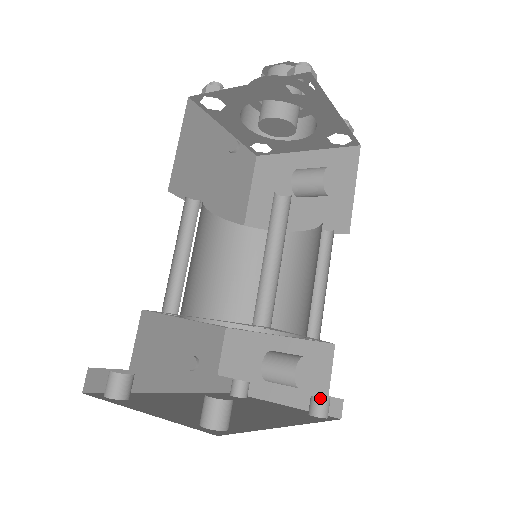
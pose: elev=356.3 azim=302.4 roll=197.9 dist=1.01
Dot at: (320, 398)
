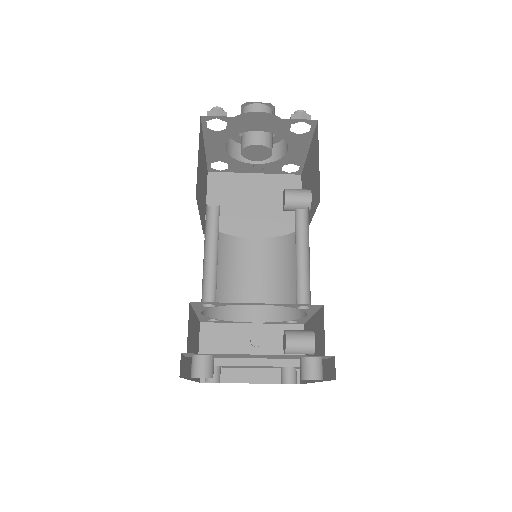
Dot at: (292, 368)
